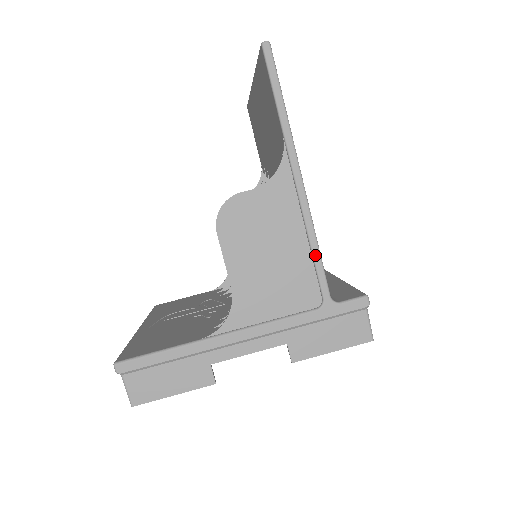
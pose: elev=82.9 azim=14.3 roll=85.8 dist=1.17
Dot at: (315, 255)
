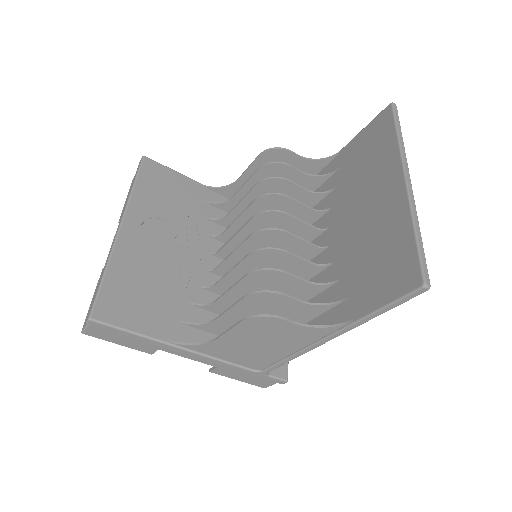
Dot at: (285, 361)
